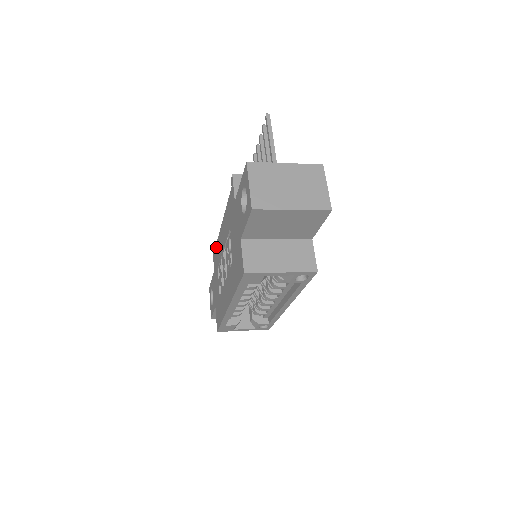
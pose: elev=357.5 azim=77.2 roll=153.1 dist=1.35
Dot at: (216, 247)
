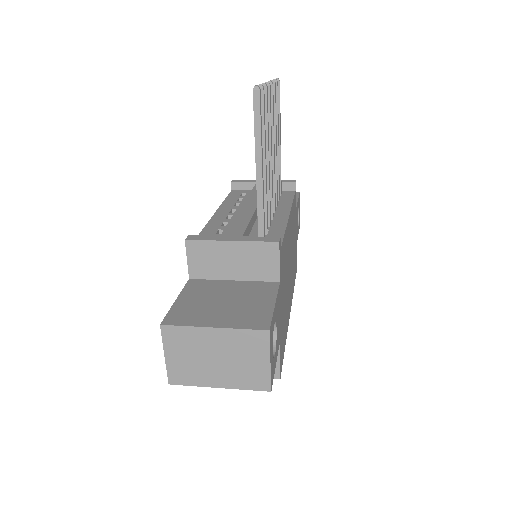
Dot at: occluded
